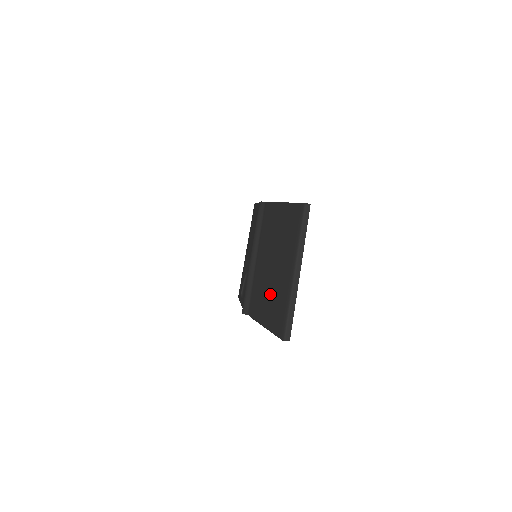
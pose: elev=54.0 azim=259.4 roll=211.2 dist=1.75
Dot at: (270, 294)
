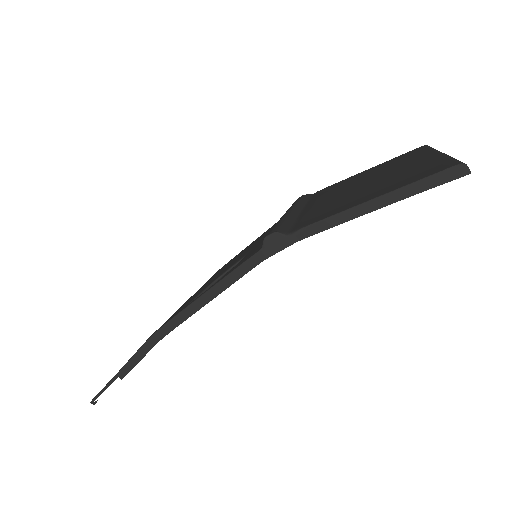
Dot at: (375, 185)
